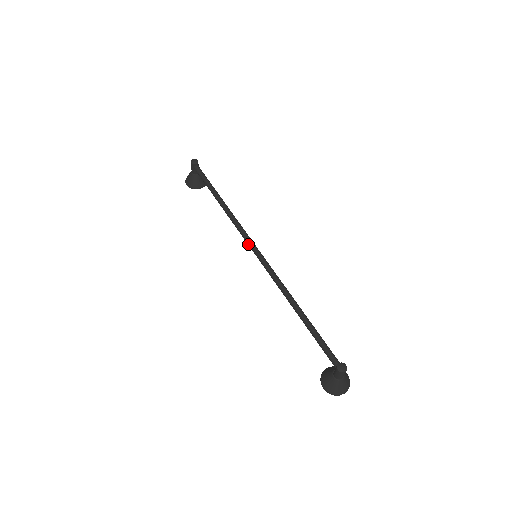
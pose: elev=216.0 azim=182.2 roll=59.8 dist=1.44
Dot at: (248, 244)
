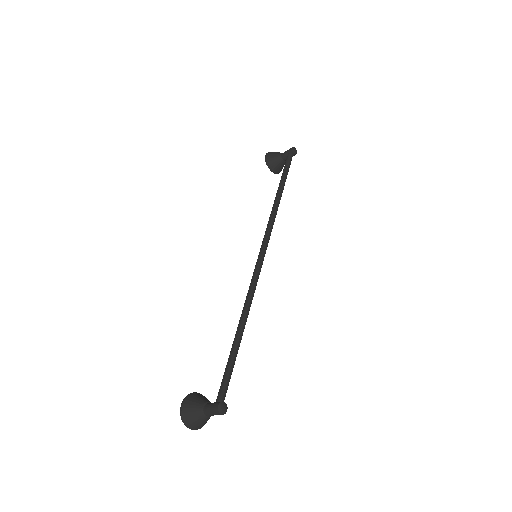
Dot at: (263, 241)
